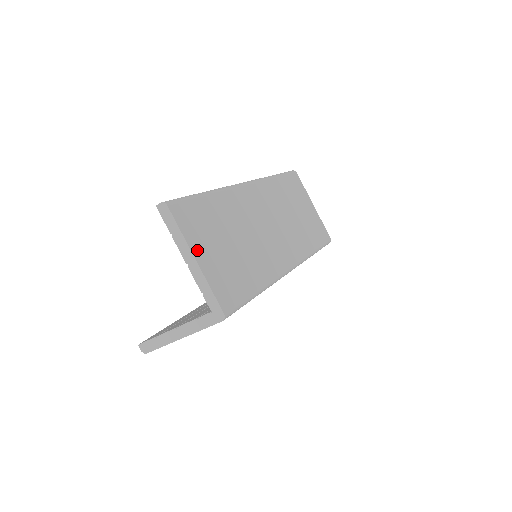
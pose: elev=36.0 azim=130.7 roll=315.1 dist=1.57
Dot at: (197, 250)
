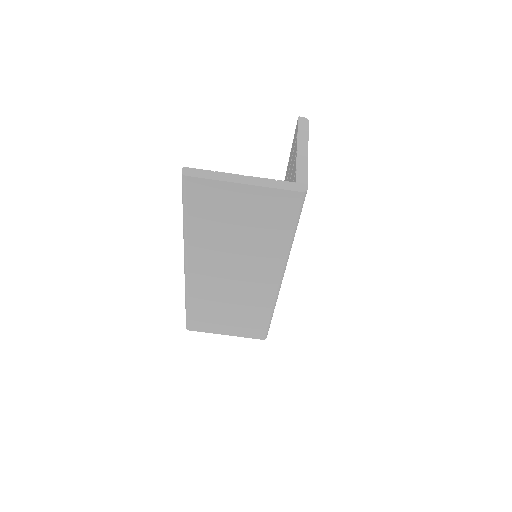
Dot at: occluded
